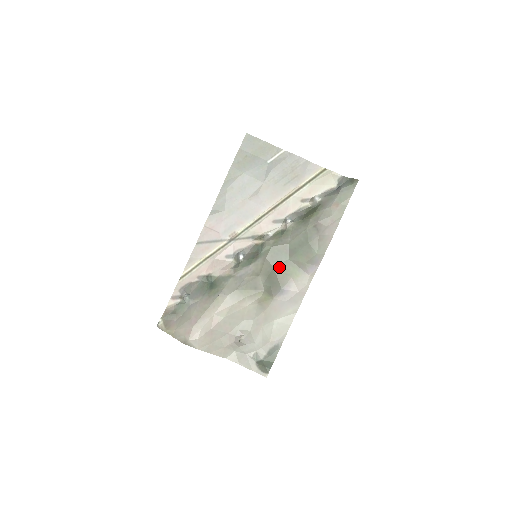
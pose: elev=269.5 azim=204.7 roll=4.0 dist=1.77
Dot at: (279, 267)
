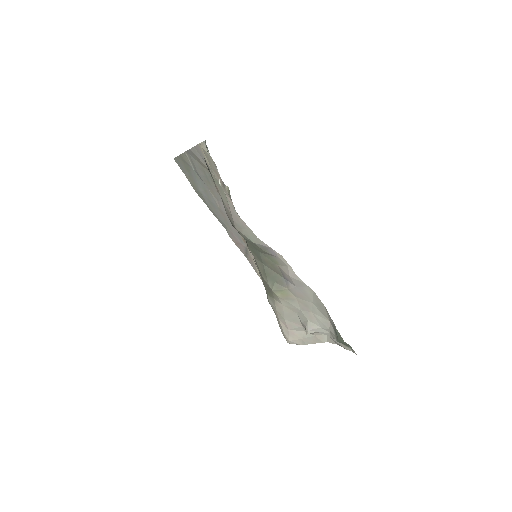
Dot at: (264, 262)
